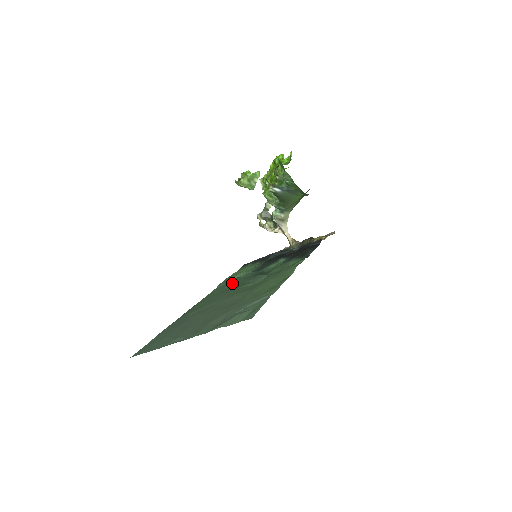
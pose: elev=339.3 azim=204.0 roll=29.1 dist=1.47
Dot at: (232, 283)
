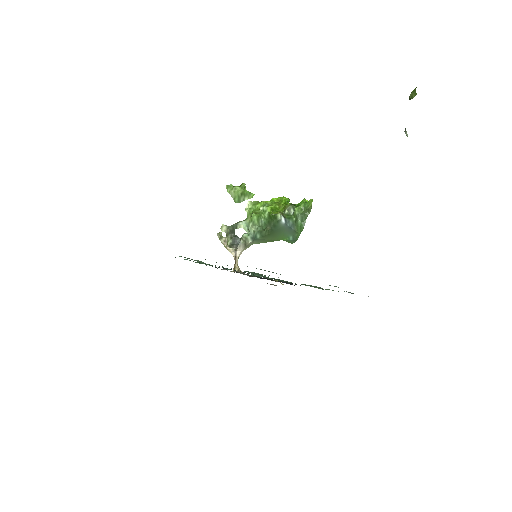
Dot at: occluded
